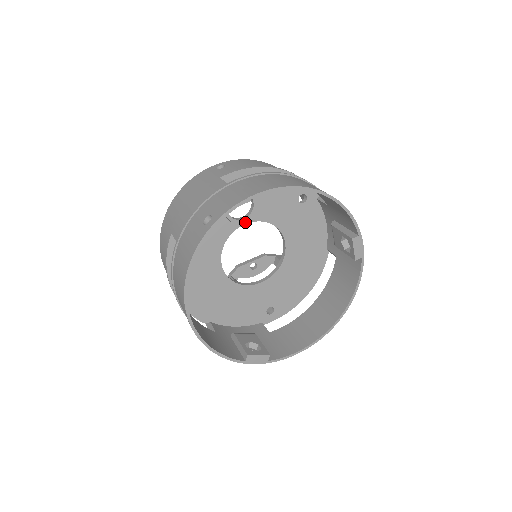
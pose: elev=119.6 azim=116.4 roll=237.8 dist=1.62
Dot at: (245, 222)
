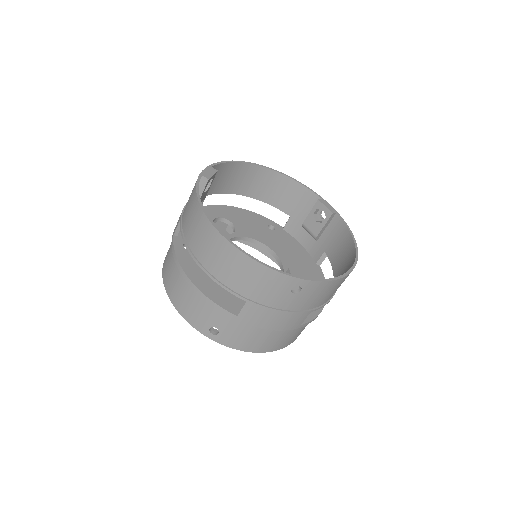
Dot at: (233, 236)
